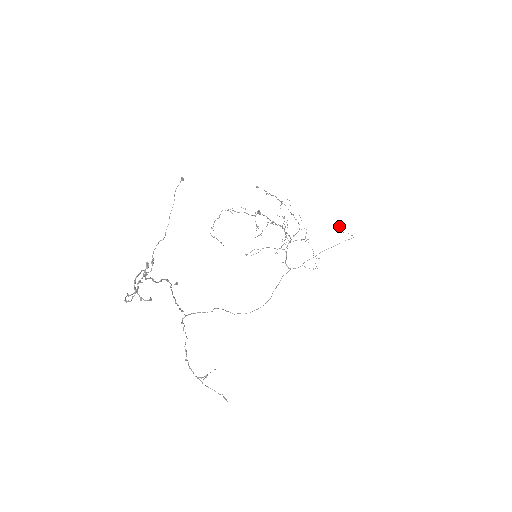
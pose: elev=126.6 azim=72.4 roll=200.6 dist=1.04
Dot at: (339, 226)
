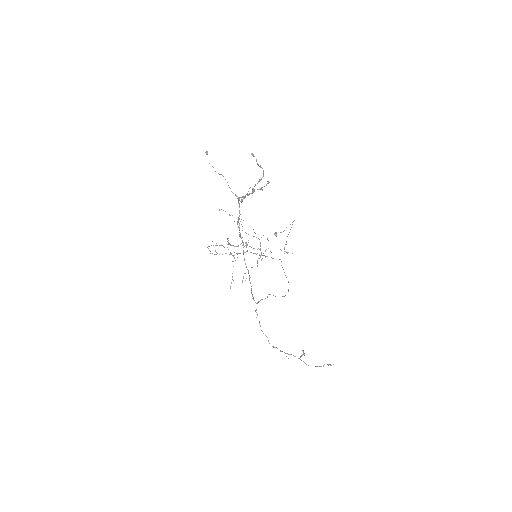
Dot at: (276, 235)
